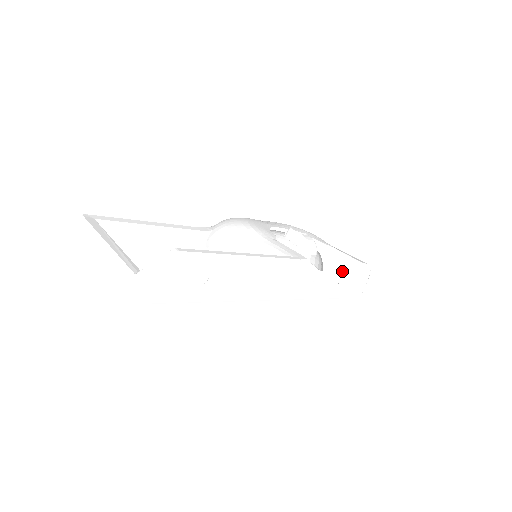
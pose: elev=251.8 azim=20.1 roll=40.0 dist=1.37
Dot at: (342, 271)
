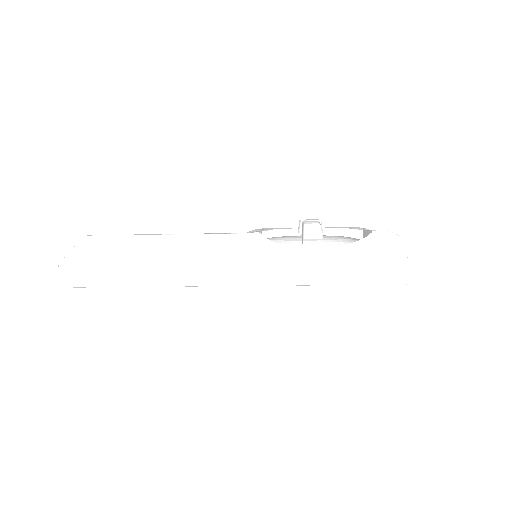
Dot at: occluded
